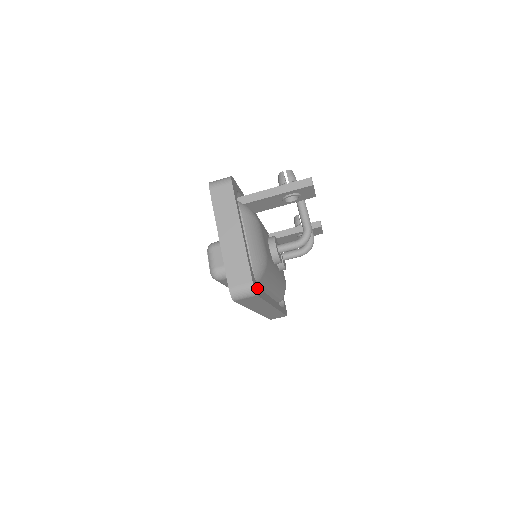
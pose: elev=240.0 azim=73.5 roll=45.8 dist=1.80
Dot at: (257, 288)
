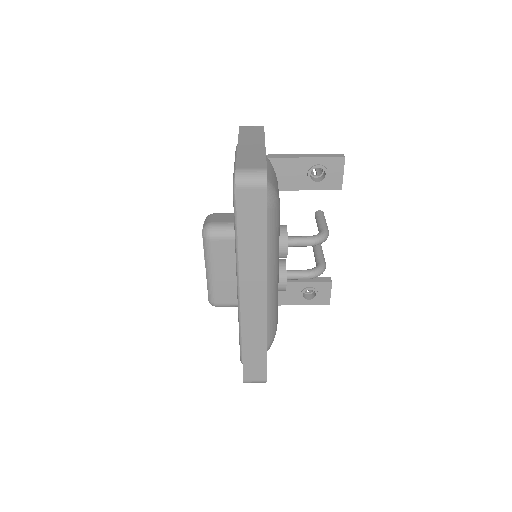
Dot at: occluded
